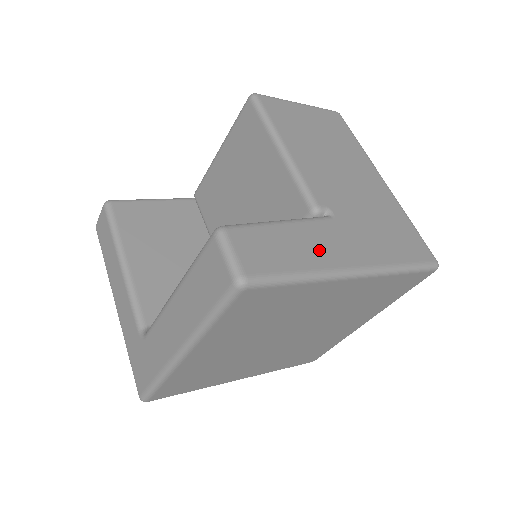
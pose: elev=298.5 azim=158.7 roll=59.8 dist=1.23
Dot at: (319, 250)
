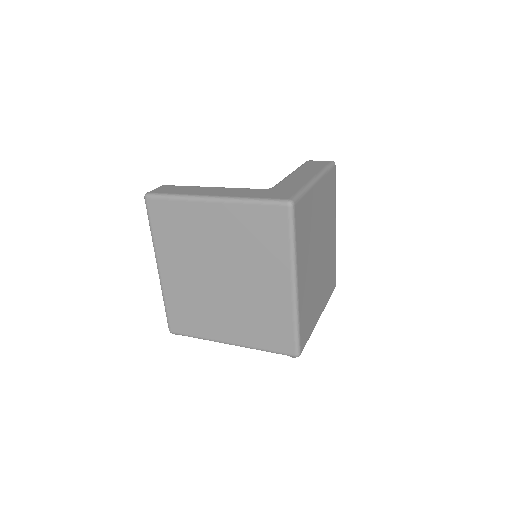
Dot at: occluded
